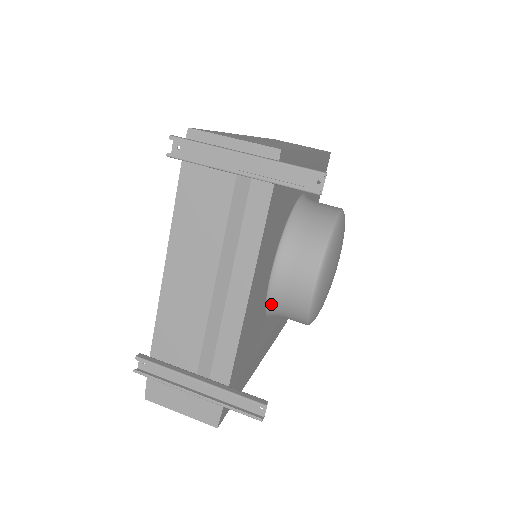
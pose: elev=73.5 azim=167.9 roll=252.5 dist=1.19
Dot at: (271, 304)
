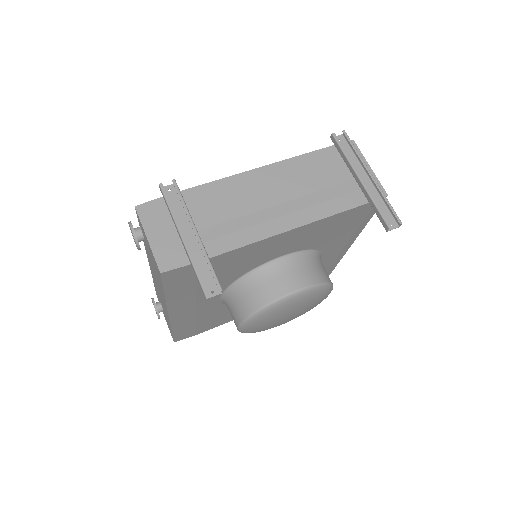
Dot at: (251, 276)
